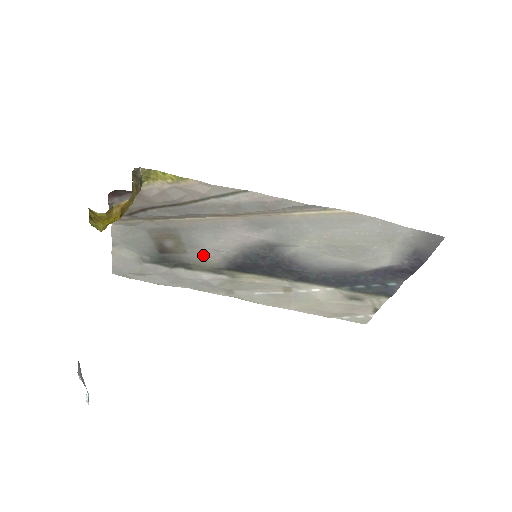
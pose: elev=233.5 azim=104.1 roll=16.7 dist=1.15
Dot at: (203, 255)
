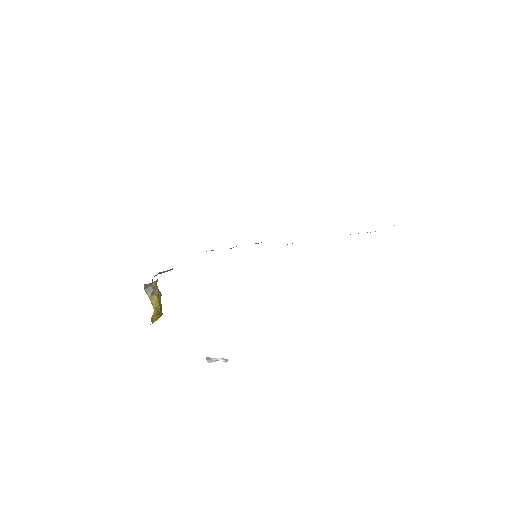
Dot at: occluded
